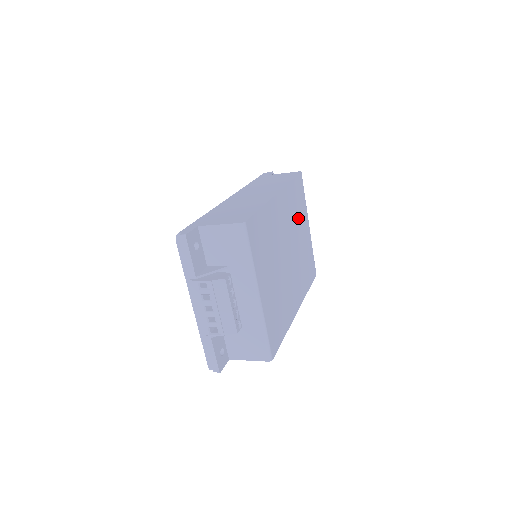
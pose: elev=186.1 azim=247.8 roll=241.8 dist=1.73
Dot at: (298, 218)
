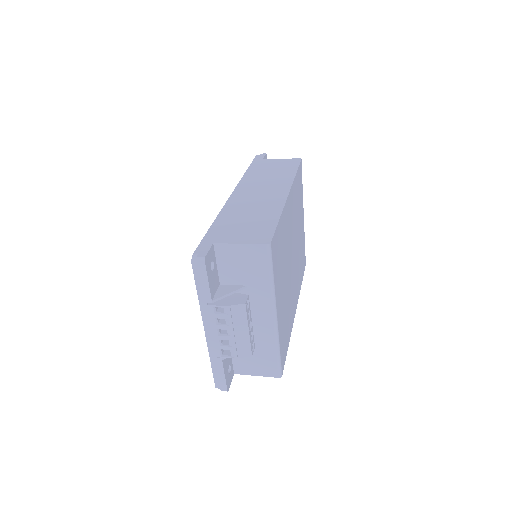
Dot at: (298, 212)
